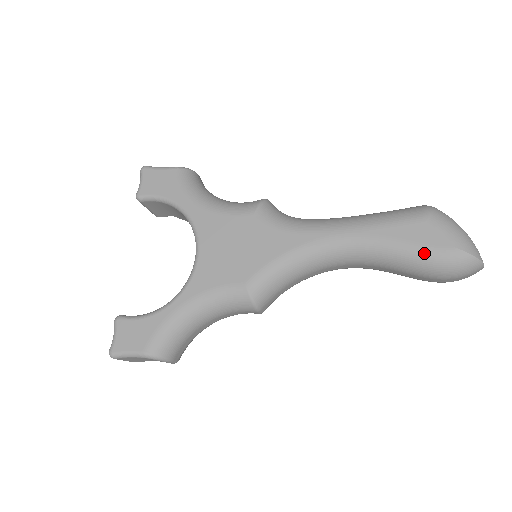
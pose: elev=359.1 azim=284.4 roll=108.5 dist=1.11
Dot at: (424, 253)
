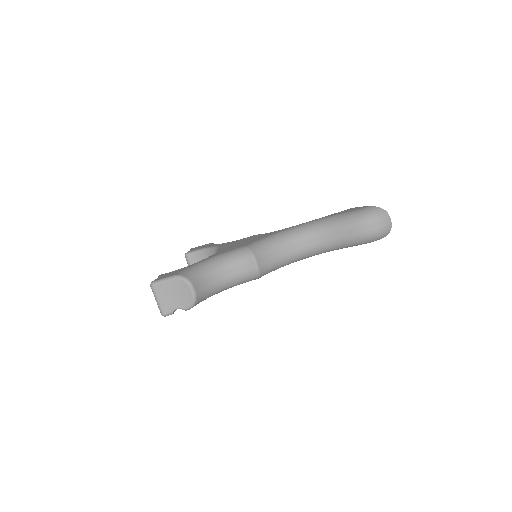
Dot at: (351, 213)
